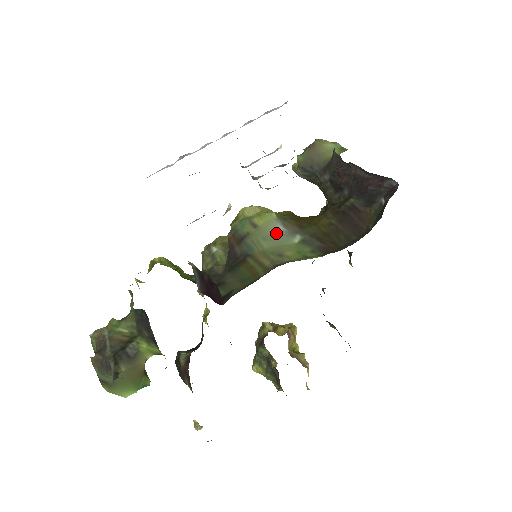
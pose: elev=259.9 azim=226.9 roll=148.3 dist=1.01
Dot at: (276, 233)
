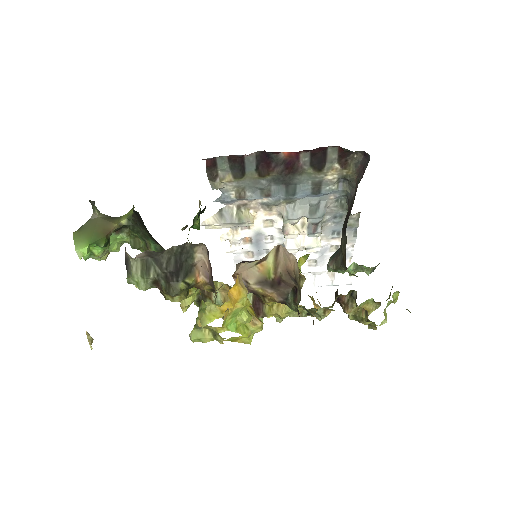
Dot at: occluded
